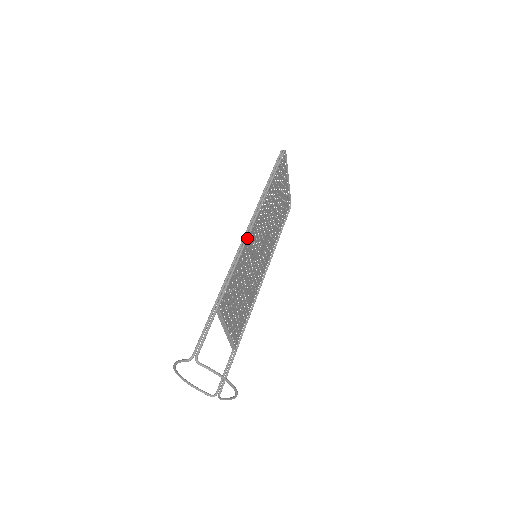
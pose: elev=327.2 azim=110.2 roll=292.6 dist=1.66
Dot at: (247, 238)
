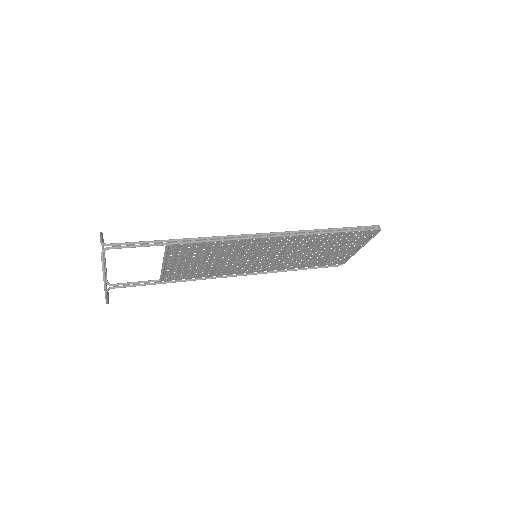
Dot at: (256, 237)
